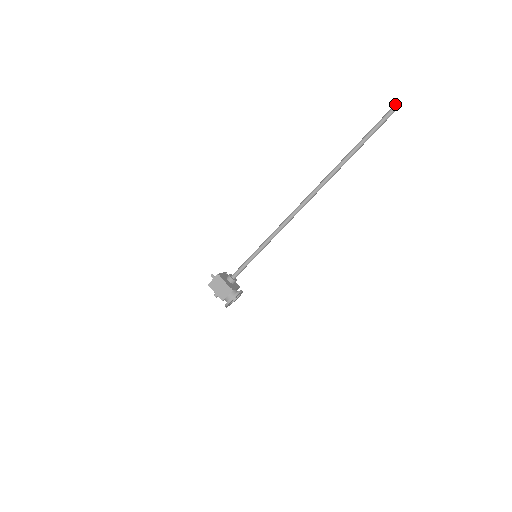
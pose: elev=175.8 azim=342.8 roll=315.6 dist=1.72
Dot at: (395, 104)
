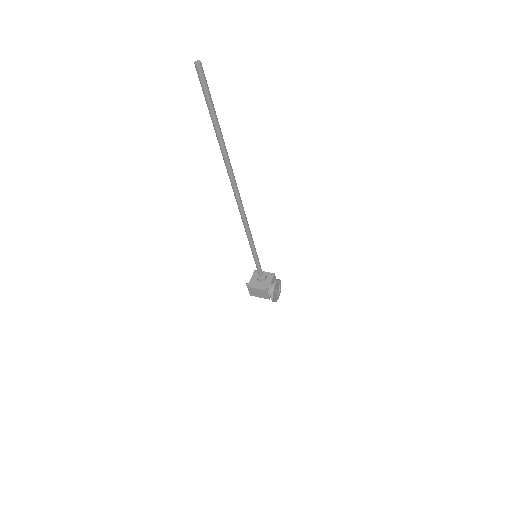
Dot at: occluded
